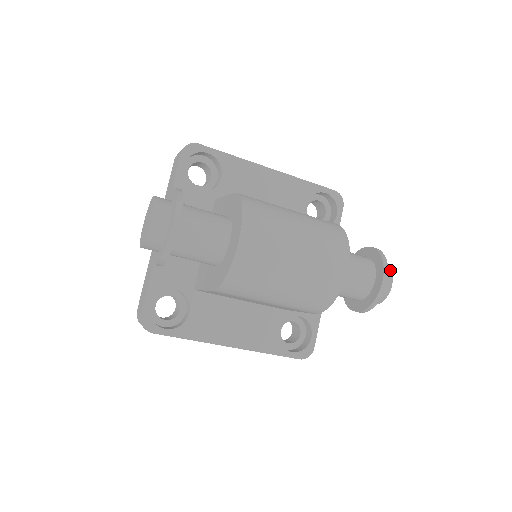
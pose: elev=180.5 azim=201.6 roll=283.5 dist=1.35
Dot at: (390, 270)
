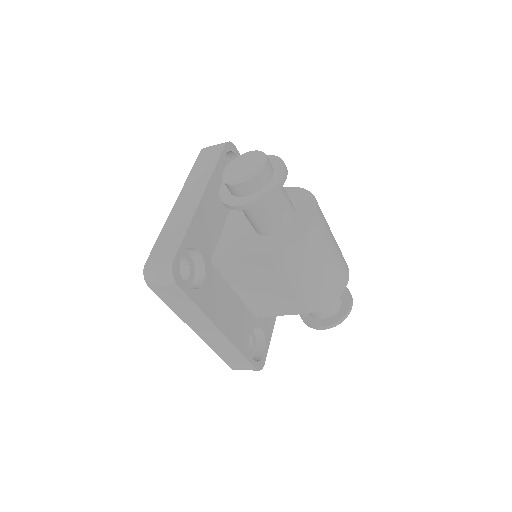
Dot at: occluded
